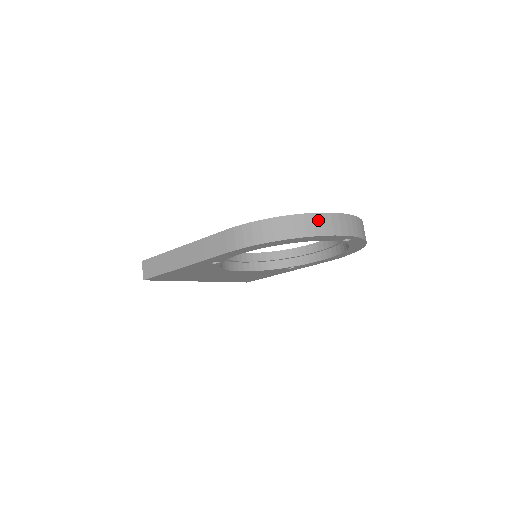
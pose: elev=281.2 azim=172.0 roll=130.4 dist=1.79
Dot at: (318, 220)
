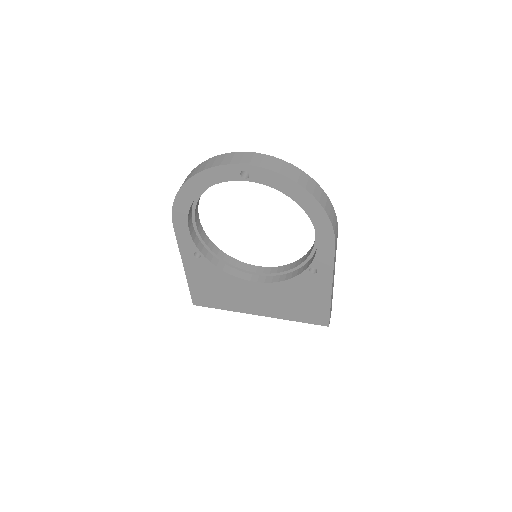
Dot at: (204, 164)
